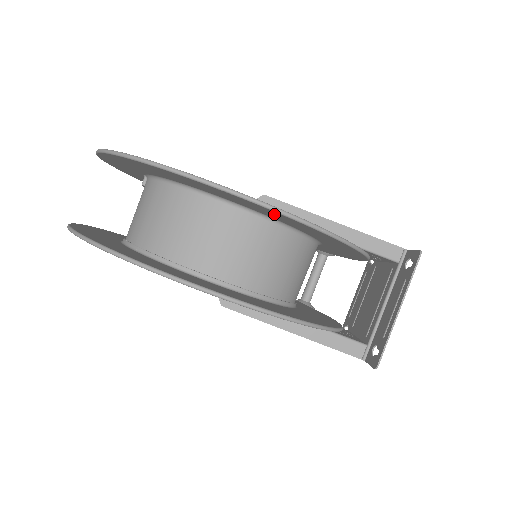
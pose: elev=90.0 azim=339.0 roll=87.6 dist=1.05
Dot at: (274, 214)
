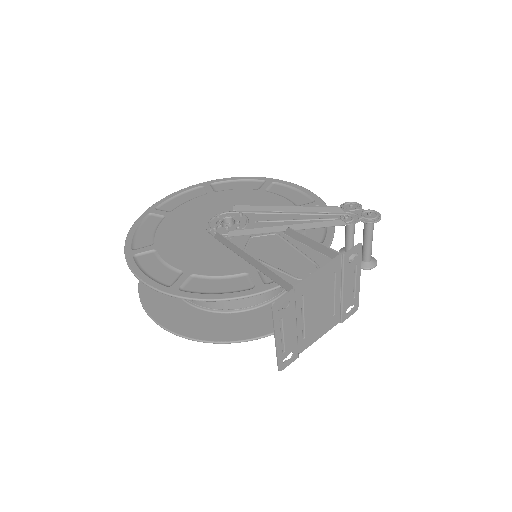
Dot at: (167, 283)
